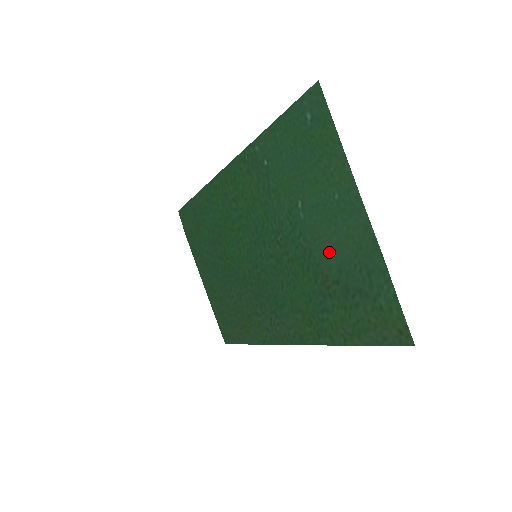
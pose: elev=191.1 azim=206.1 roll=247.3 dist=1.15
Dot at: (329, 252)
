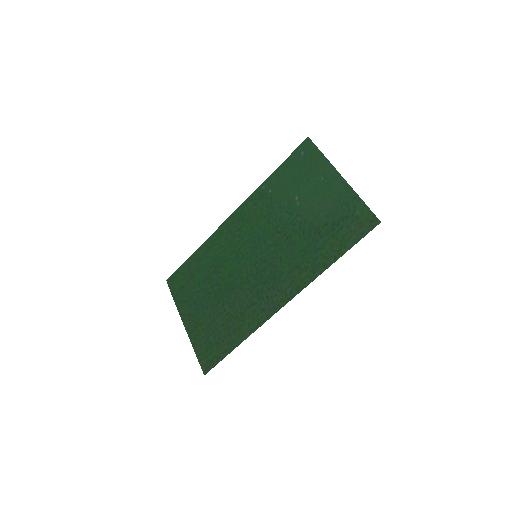
Dot at: (319, 211)
